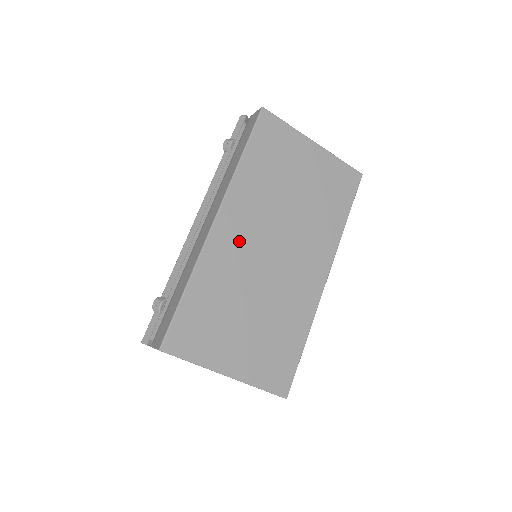
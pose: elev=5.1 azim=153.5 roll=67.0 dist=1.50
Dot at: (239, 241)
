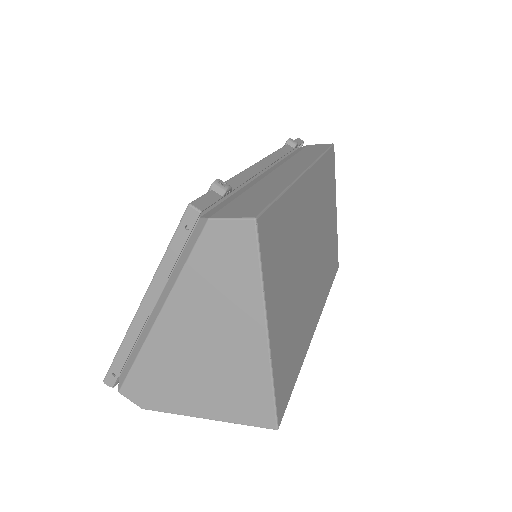
Dot at: (308, 210)
